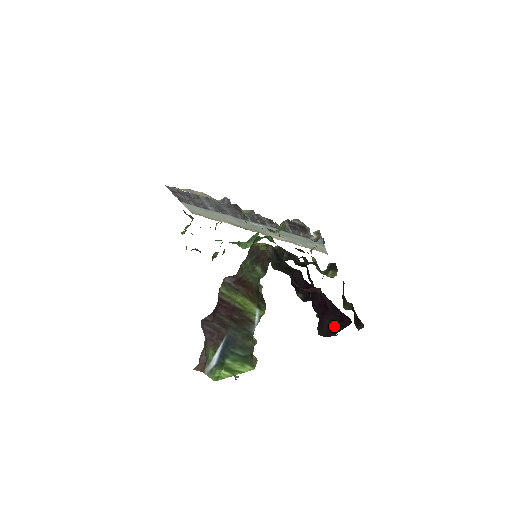
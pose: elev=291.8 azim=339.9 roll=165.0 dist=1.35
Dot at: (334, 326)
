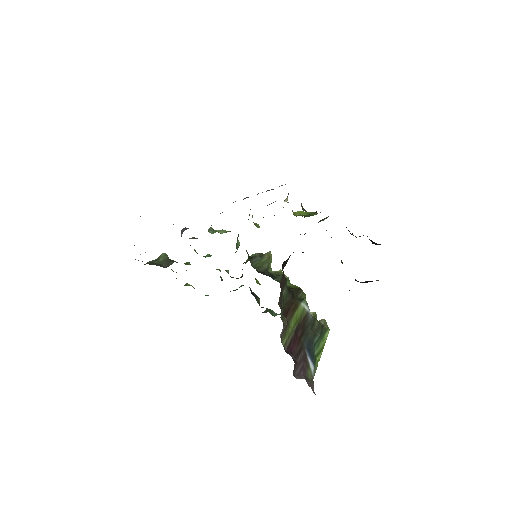
Dot at: occluded
